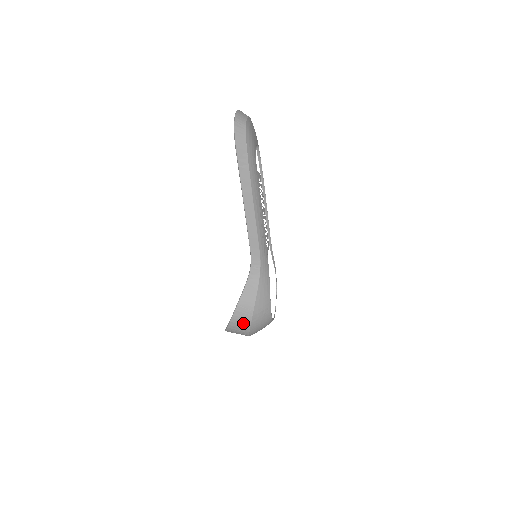
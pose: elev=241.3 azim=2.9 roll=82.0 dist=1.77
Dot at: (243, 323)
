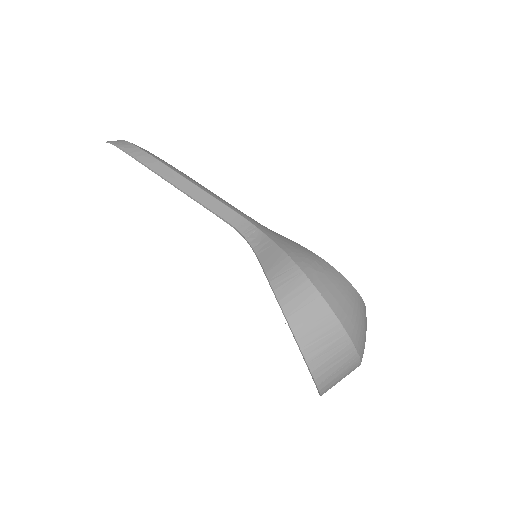
Dot at: (304, 299)
